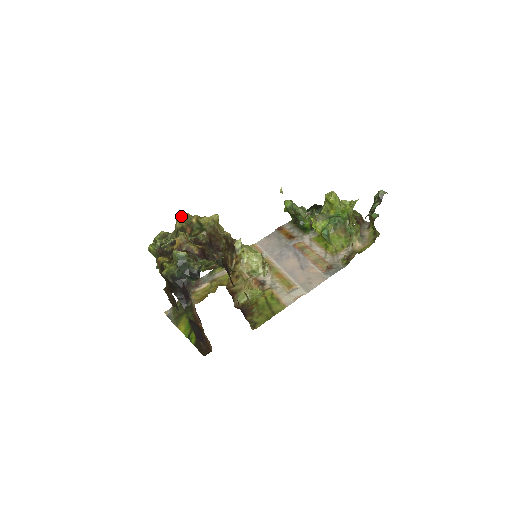
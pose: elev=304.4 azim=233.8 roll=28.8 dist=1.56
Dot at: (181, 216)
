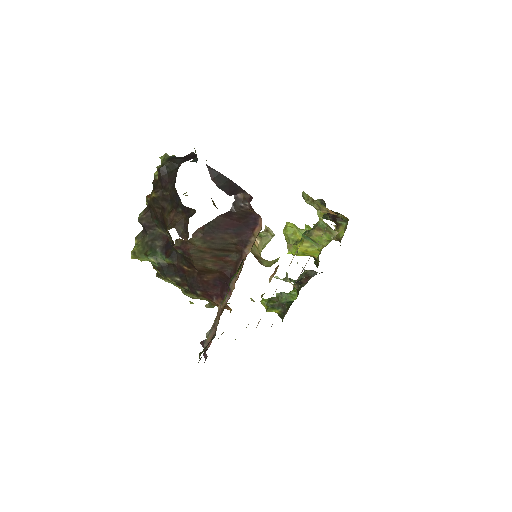
Dot at: occluded
